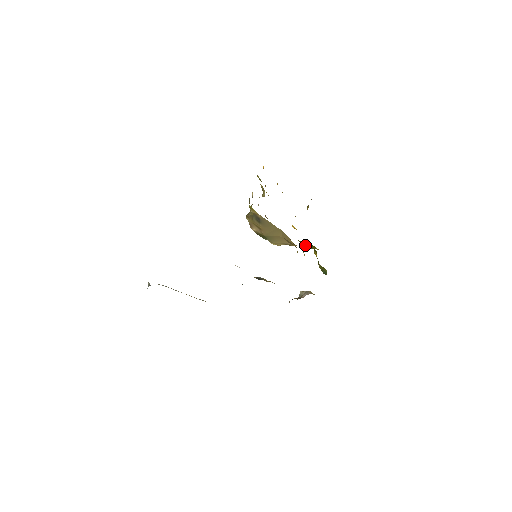
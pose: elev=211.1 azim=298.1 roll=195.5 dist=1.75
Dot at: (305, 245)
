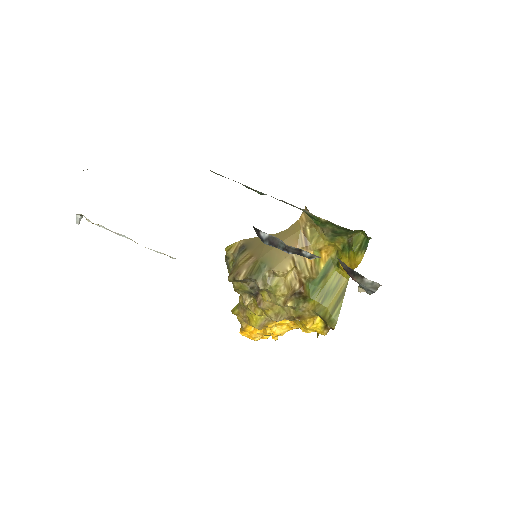
Dot at: (332, 305)
